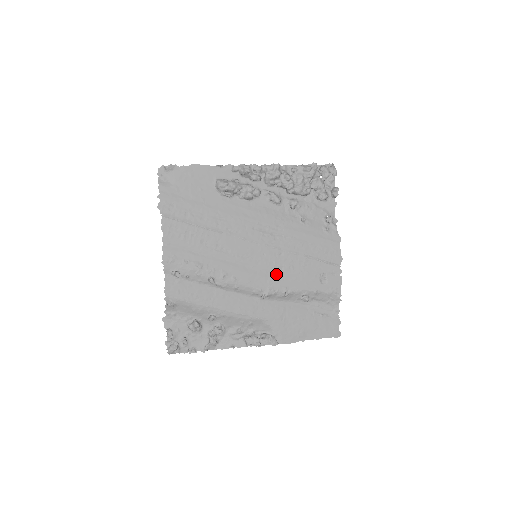
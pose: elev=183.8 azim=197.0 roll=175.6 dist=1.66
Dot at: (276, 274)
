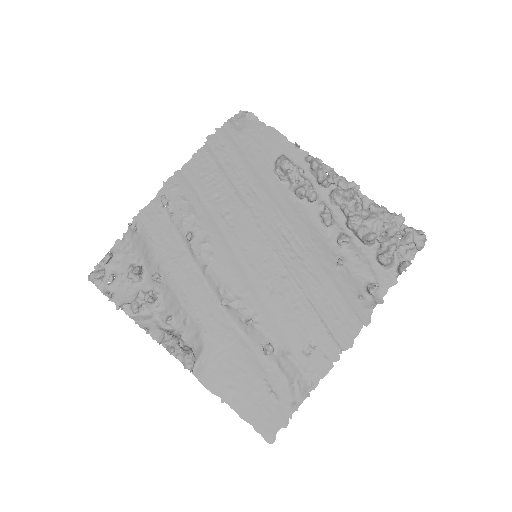
Dot at: (259, 291)
